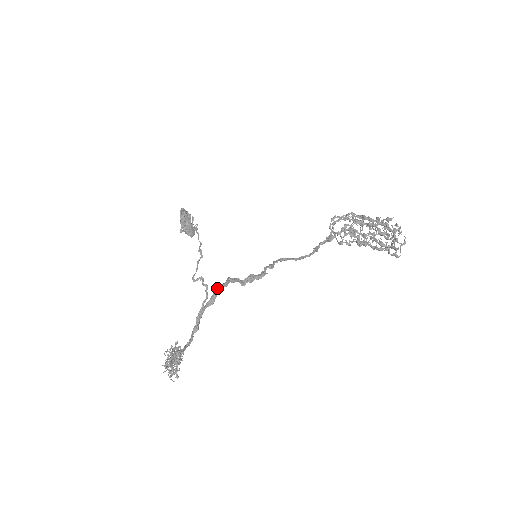
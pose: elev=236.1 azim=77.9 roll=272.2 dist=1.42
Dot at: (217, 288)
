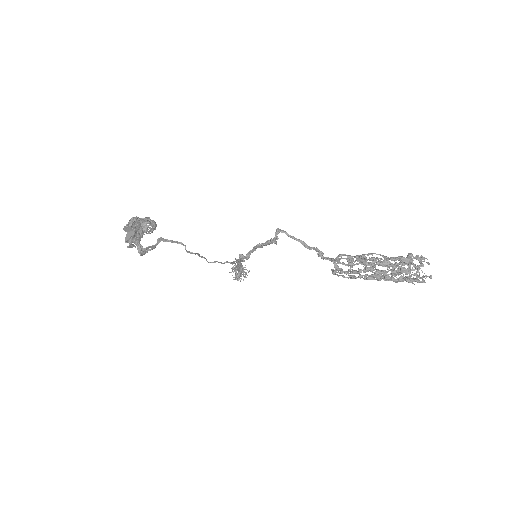
Dot at: (237, 263)
